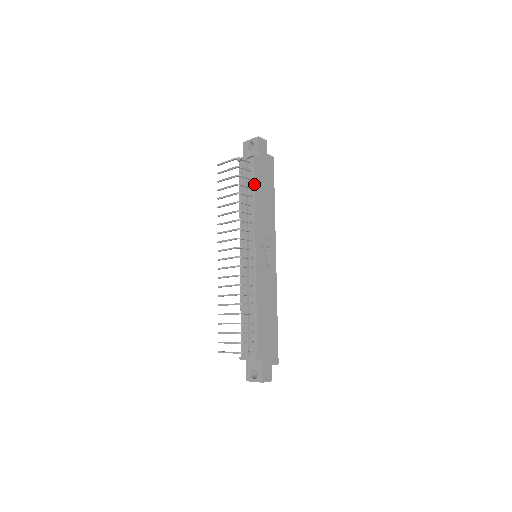
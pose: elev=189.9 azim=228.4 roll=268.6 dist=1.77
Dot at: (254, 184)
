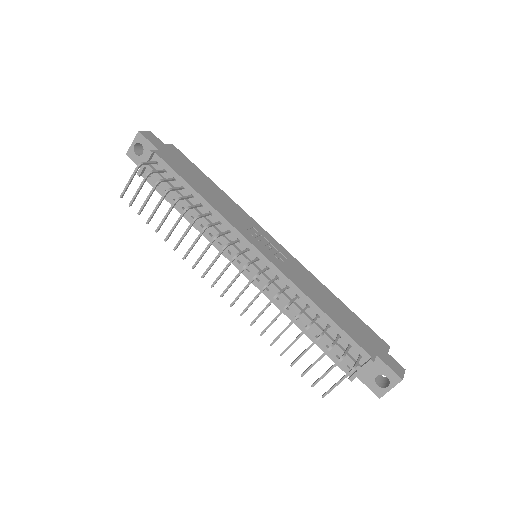
Dot at: (183, 180)
